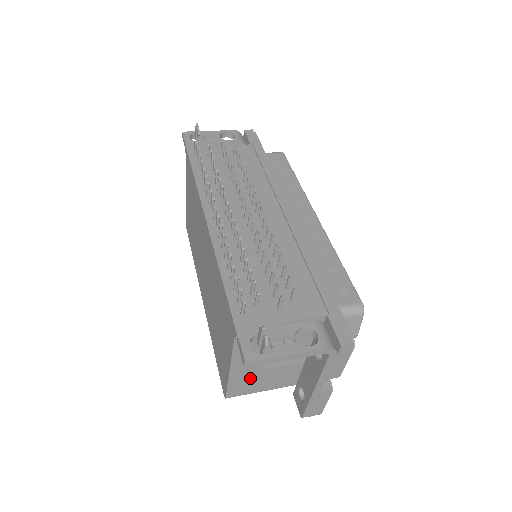
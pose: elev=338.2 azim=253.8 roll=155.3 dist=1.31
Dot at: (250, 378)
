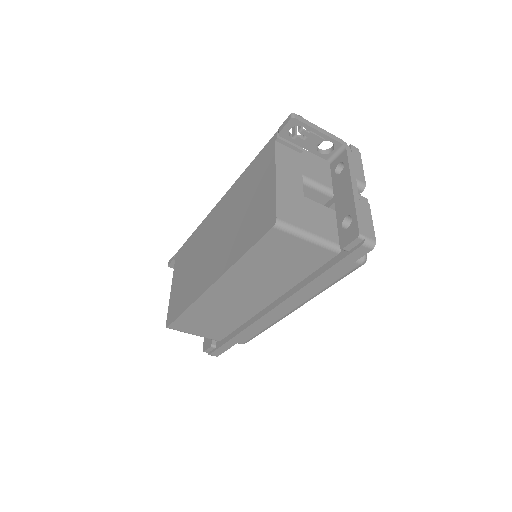
Dot at: (294, 202)
